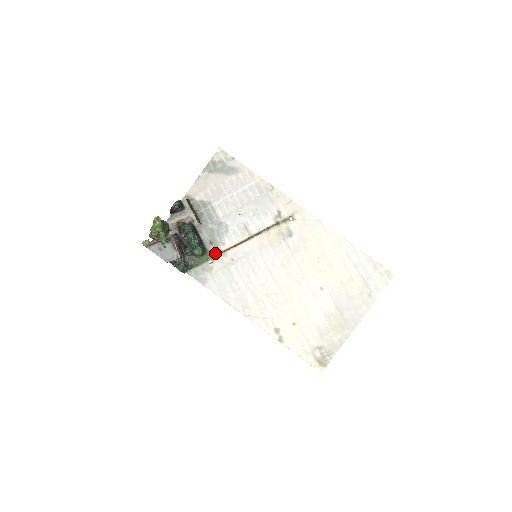
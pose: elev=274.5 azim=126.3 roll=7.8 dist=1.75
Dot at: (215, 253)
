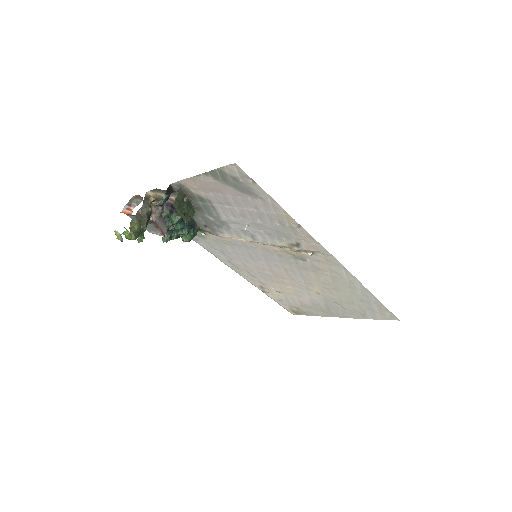
Dot at: (210, 233)
